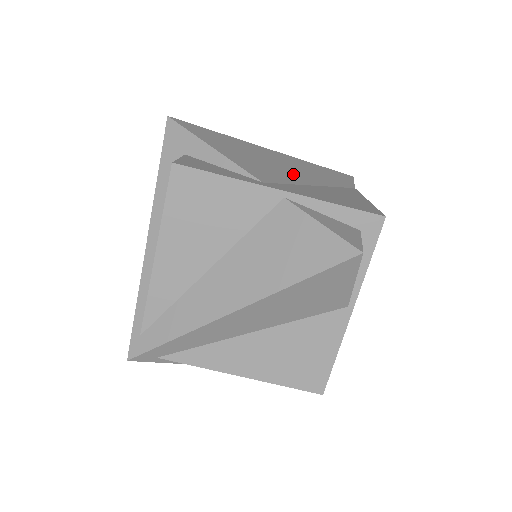
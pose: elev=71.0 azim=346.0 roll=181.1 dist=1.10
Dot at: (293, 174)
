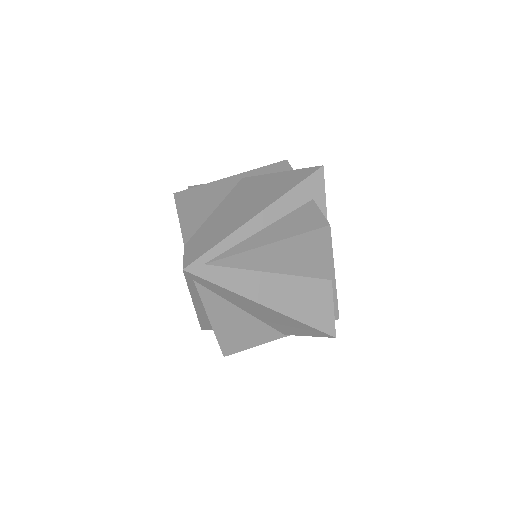
Dot at: occluded
